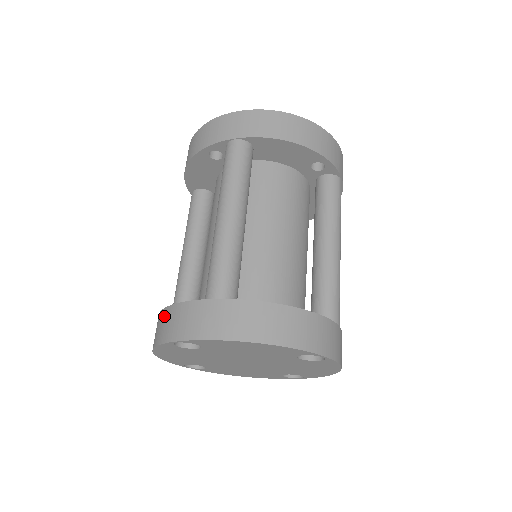
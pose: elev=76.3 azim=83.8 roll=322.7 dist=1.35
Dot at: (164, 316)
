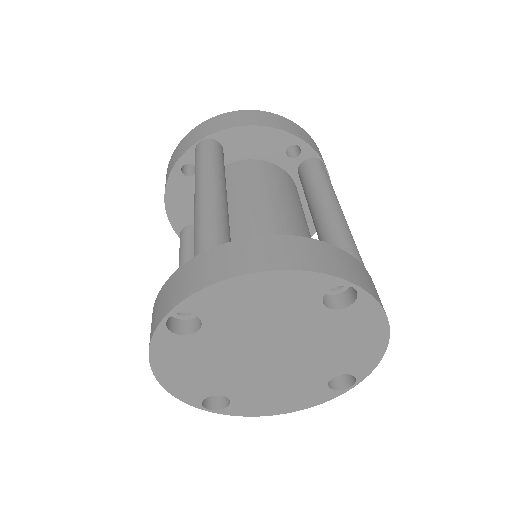
Dot at: (154, 309)
